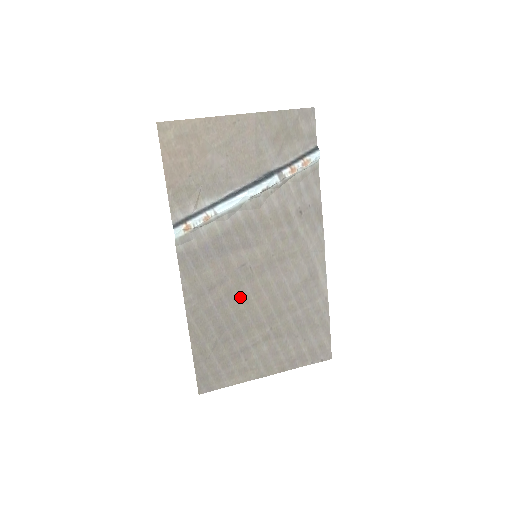
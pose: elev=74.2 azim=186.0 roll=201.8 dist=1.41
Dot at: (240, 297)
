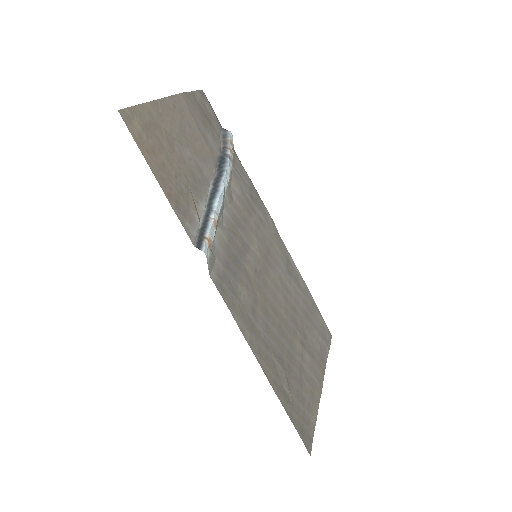
Dot at: (271, 310)
